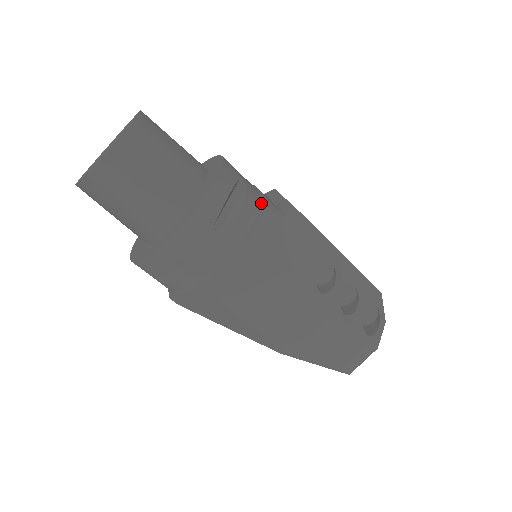
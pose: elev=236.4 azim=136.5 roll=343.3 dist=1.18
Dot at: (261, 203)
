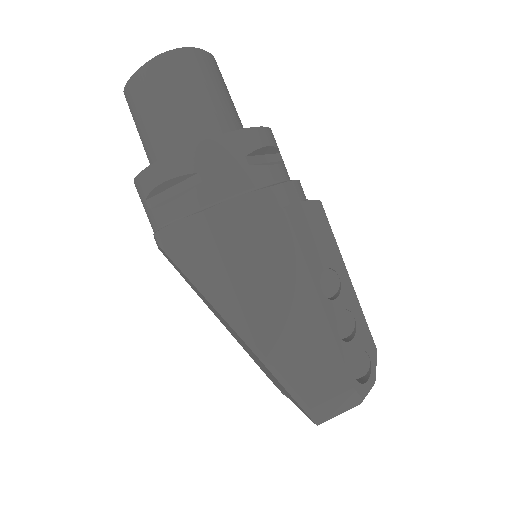
Dot at: occluded
